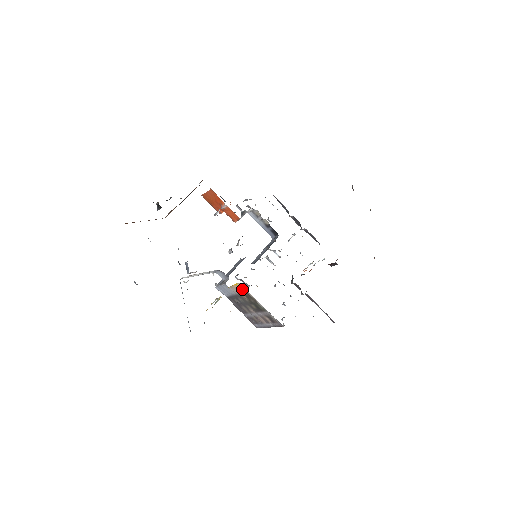
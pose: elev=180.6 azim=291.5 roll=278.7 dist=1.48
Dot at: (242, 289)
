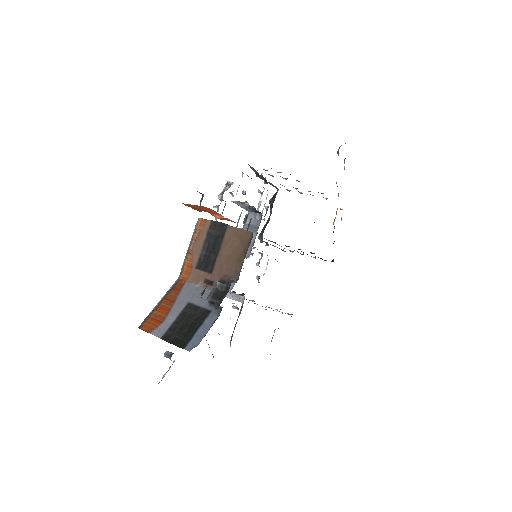
Dot at: occluded
